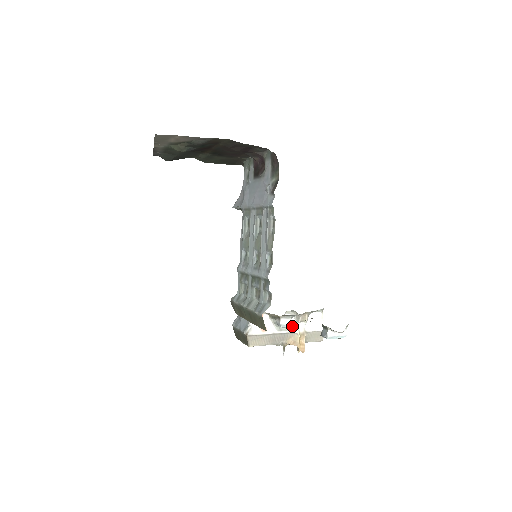
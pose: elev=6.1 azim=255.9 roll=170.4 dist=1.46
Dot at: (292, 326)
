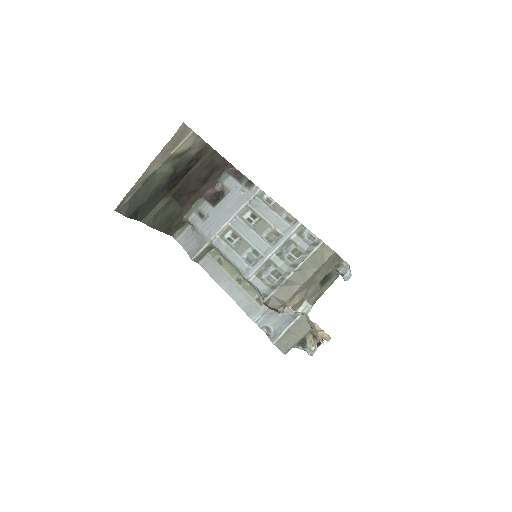
Dot at: occluded
